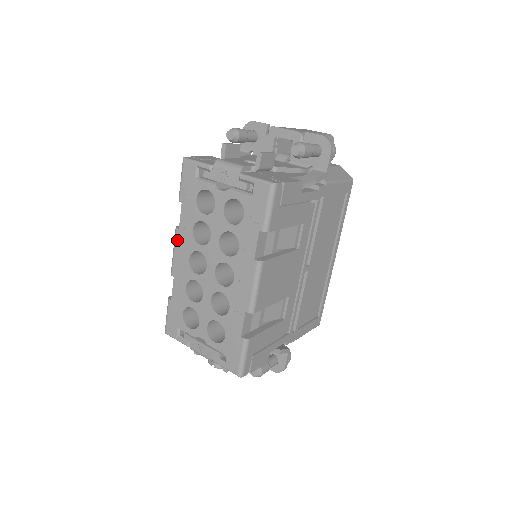
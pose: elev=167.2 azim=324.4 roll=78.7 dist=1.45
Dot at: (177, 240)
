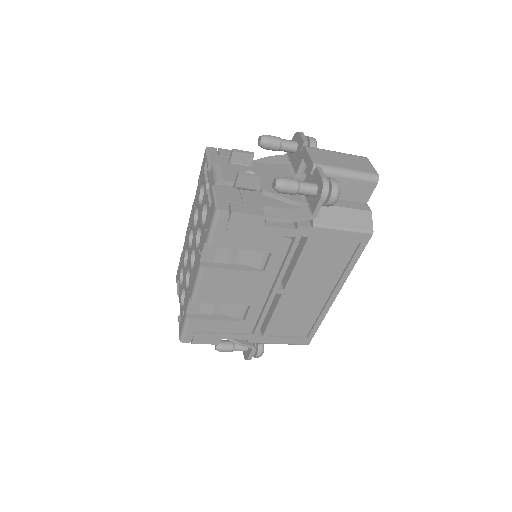
Dot at: (191, 212)
